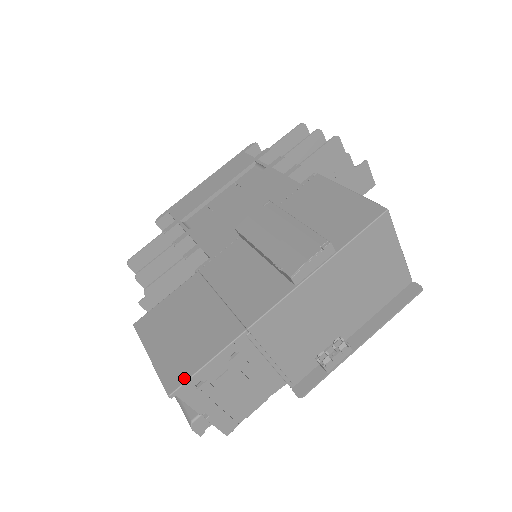
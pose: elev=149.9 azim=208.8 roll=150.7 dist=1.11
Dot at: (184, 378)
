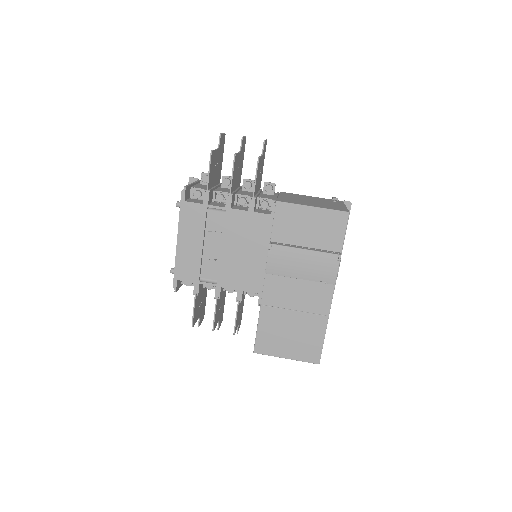
Dot at: (319, 354)
